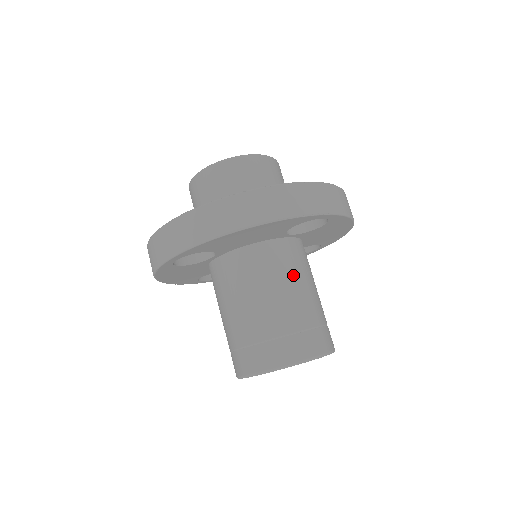
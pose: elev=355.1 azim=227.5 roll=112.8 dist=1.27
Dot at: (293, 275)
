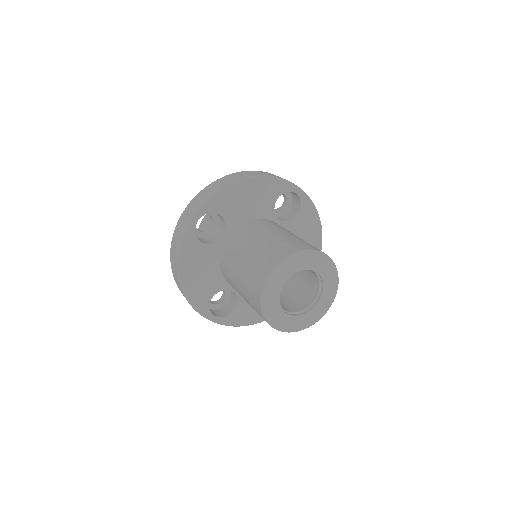
Dot at: (287, 230)
